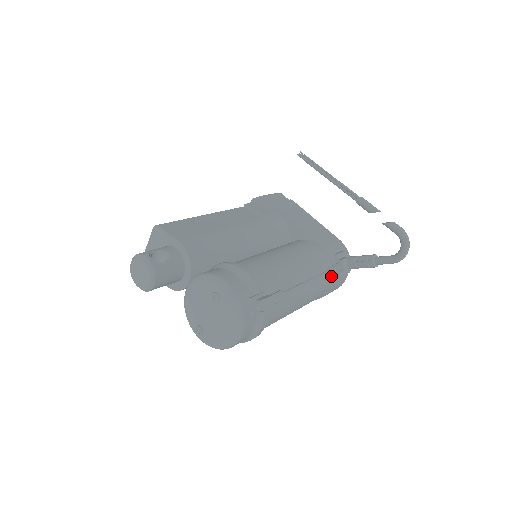
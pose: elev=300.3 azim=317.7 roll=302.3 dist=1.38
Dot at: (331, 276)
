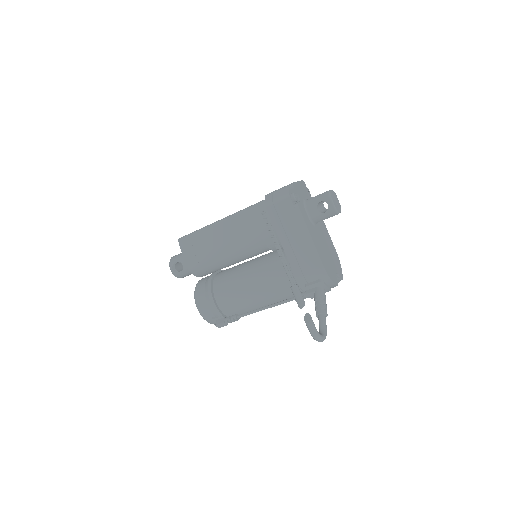
Dot at: occluded
